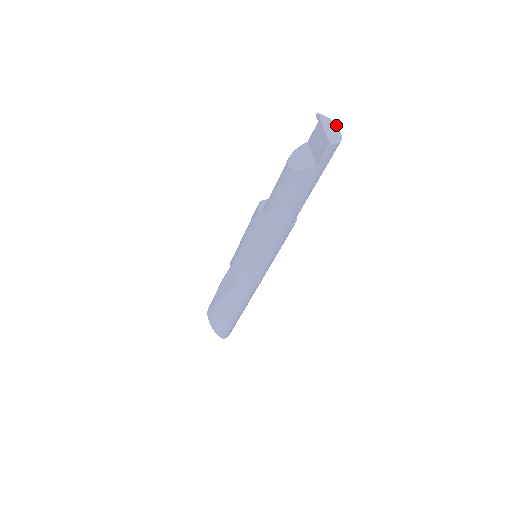
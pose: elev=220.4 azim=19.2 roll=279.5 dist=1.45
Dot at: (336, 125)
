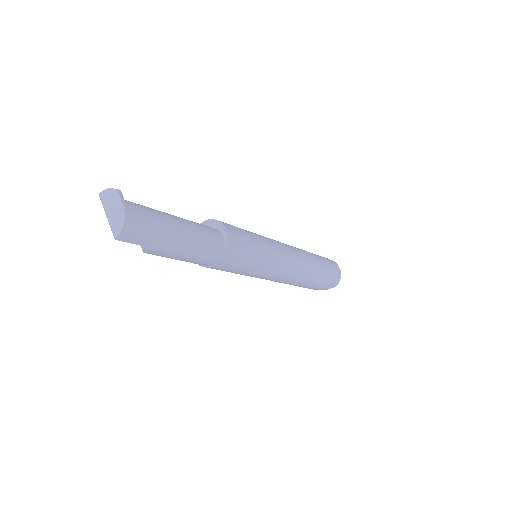
Dot at: (116, 193)
